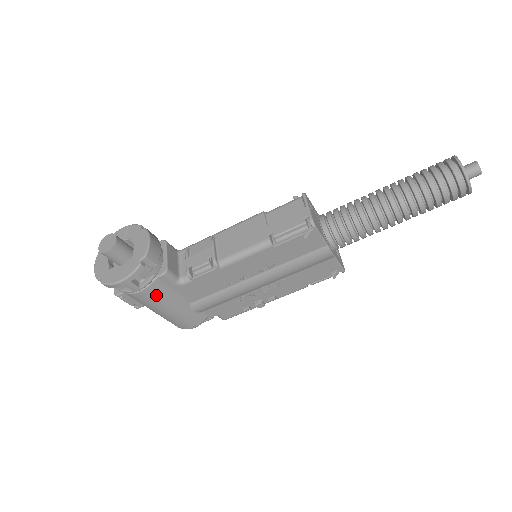
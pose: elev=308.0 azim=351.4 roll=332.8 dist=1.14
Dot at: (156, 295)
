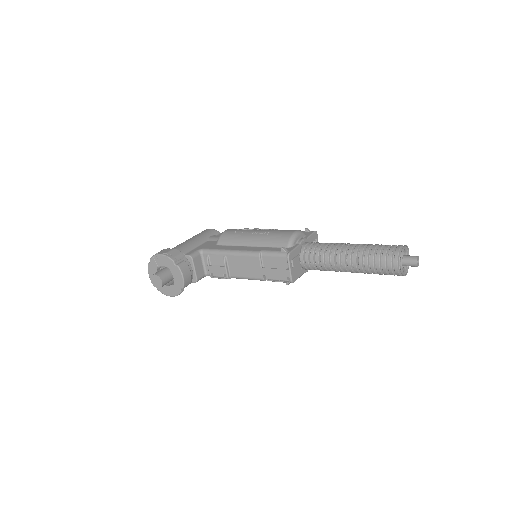
Dot at: occluded
